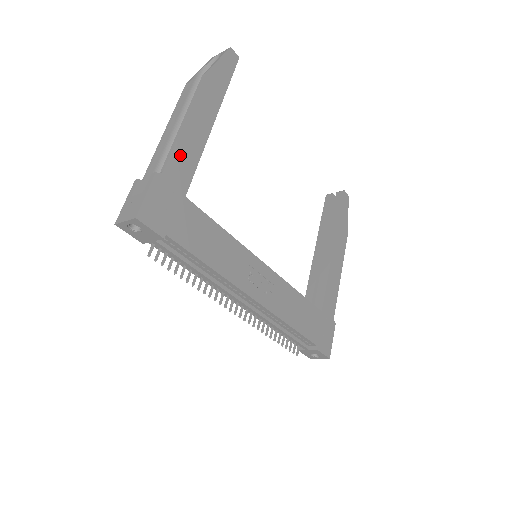
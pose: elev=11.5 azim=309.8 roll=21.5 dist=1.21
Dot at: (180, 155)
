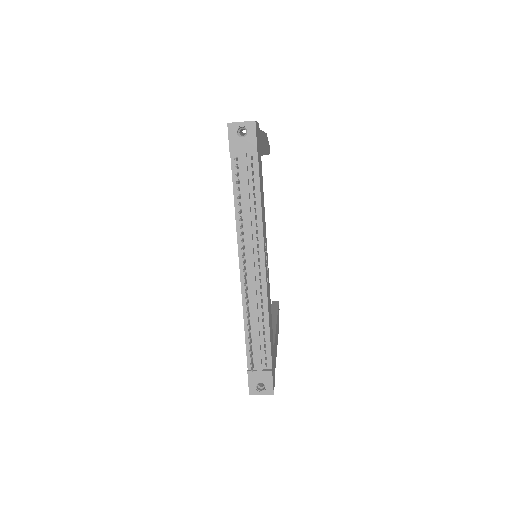
Dot at: occluded
